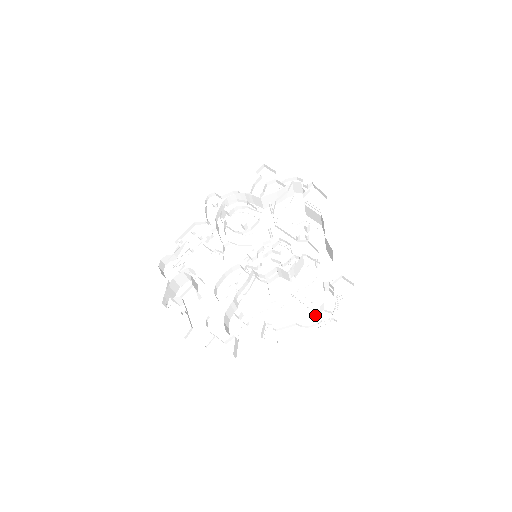
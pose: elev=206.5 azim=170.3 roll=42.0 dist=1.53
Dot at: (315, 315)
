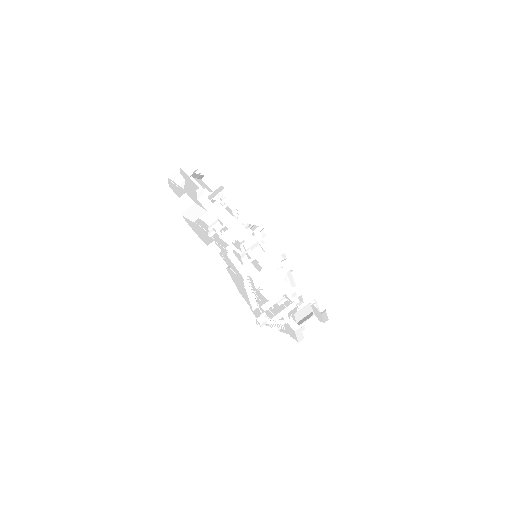
Dot at: occluded
